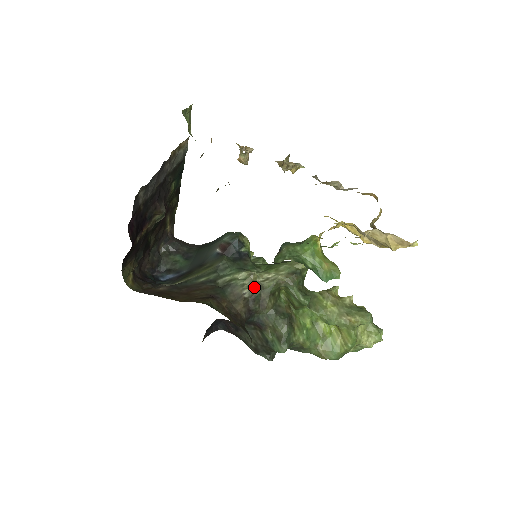
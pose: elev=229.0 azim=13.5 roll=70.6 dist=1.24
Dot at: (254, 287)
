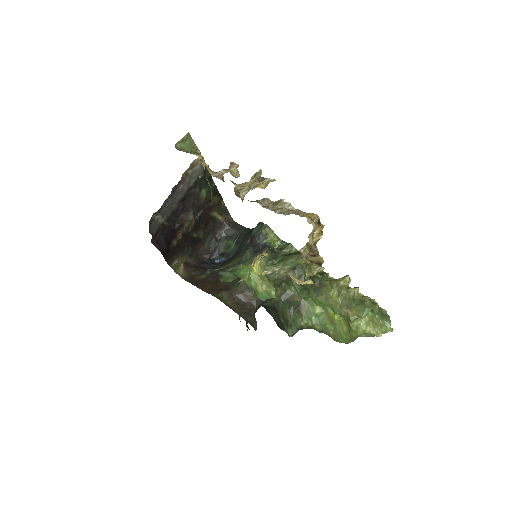
Dot at: occluded
